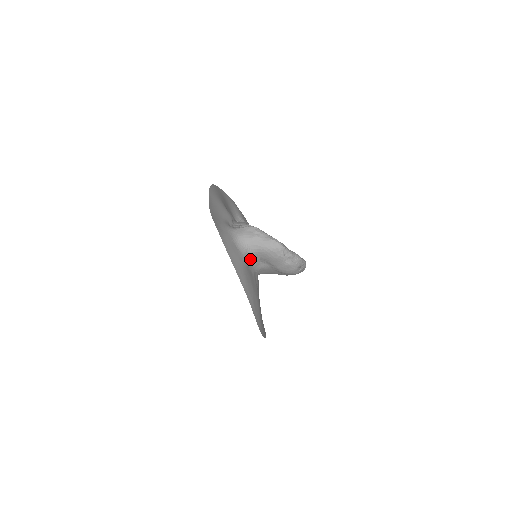
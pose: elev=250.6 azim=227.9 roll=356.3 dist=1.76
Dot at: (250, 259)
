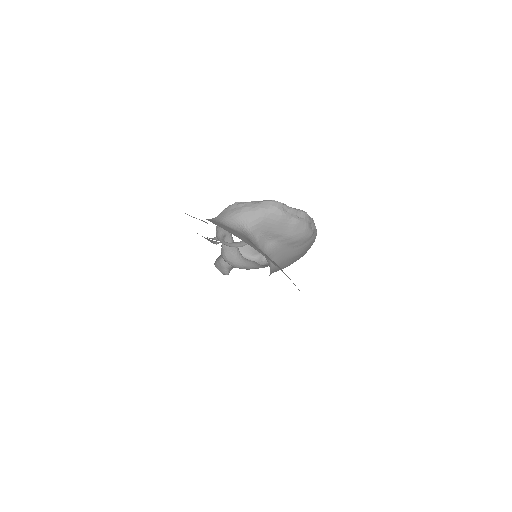
Dot at: (251, 238)
